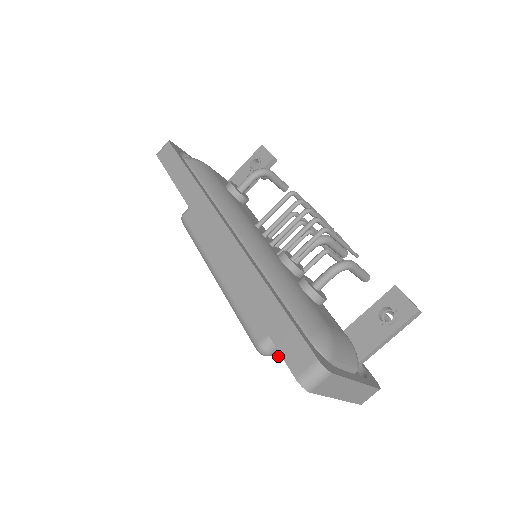
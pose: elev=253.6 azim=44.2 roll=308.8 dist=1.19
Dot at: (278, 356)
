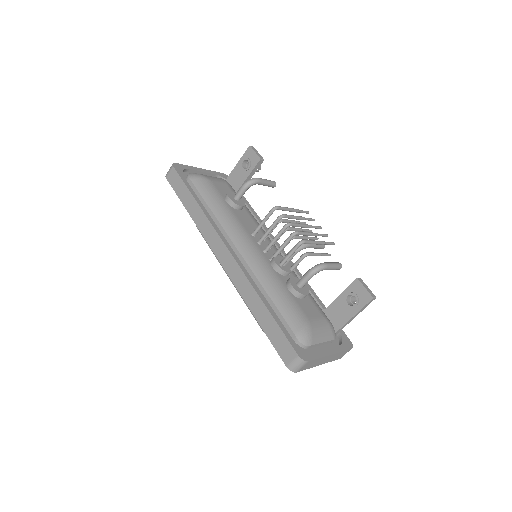
Dot at: occluded
